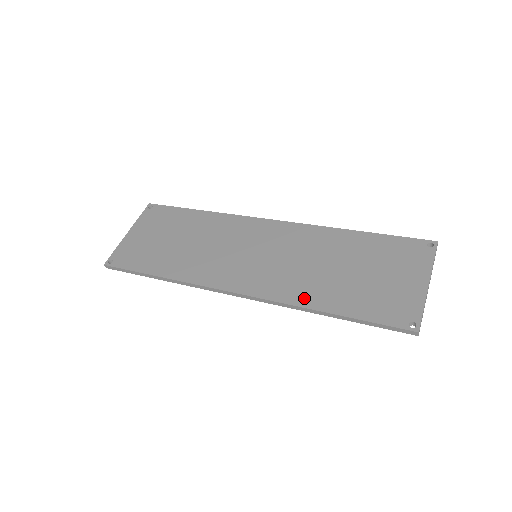
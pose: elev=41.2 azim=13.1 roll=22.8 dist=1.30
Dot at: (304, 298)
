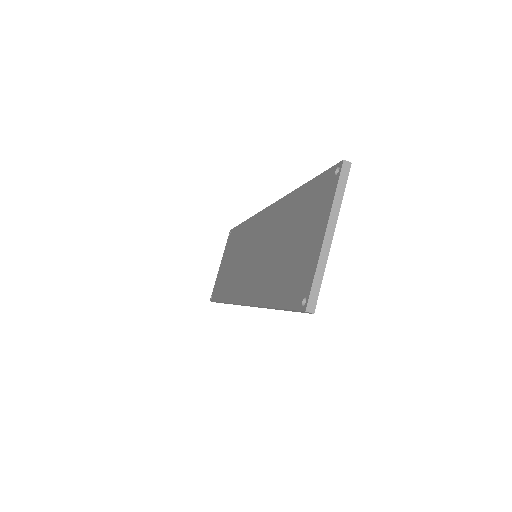
Dot at: (261, 295)
